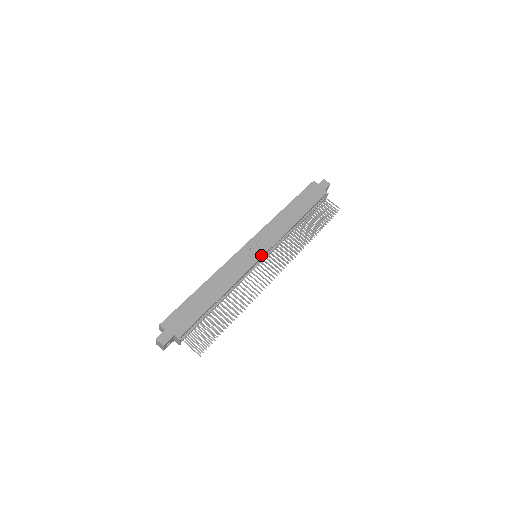
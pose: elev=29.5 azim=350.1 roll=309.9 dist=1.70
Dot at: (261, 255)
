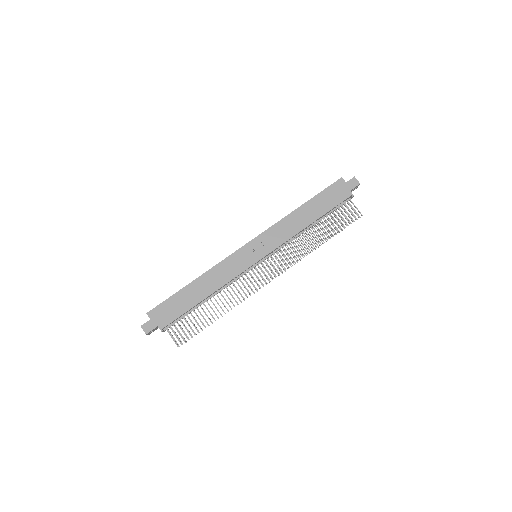
Dot at: (259, 258)
